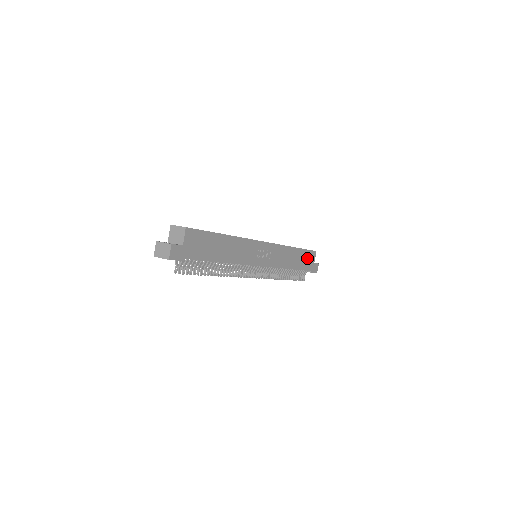
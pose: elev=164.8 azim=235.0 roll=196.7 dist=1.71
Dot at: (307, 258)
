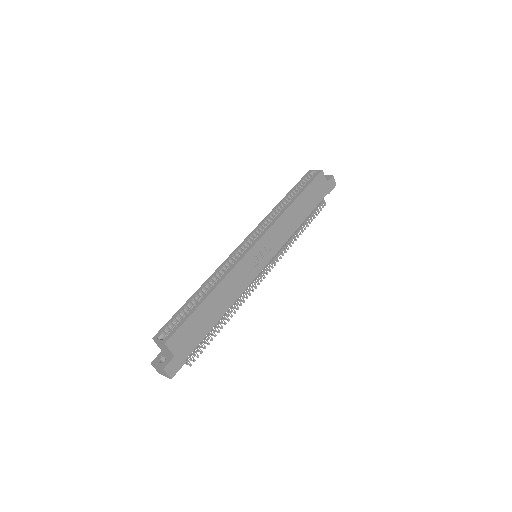
Dot at: (315, 190)
